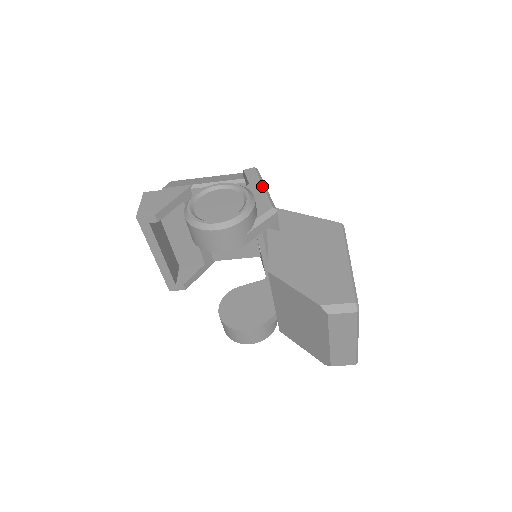
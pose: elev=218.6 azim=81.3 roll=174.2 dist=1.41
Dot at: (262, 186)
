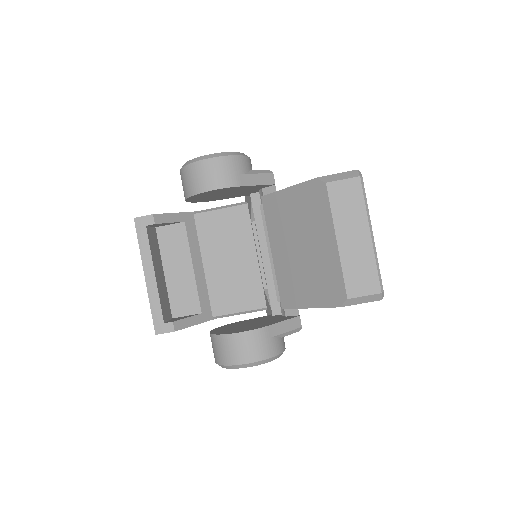
Dot at: occluded
